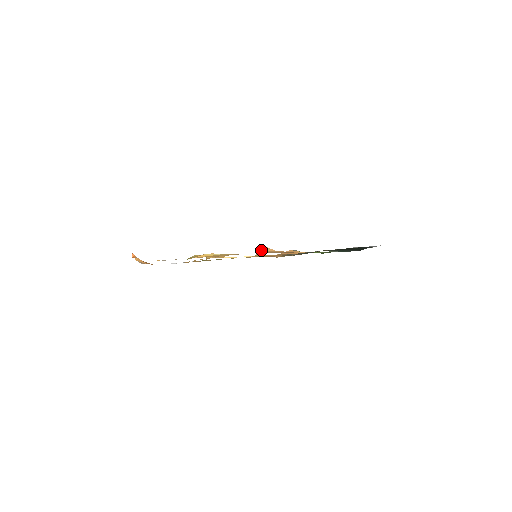
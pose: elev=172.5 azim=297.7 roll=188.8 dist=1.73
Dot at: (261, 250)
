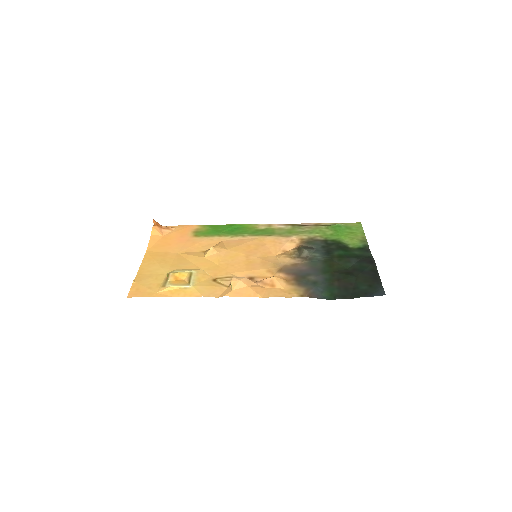
Dot at: (231, 285)
